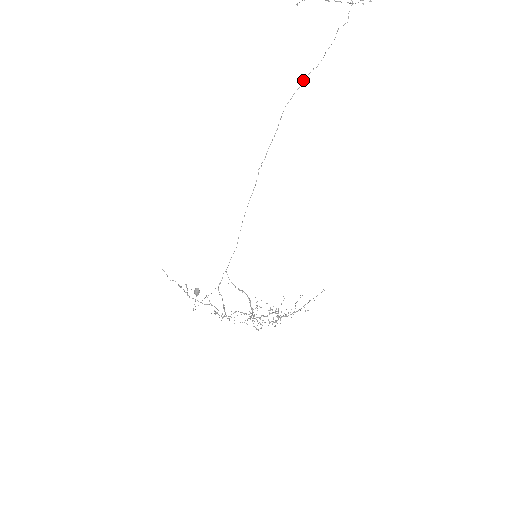
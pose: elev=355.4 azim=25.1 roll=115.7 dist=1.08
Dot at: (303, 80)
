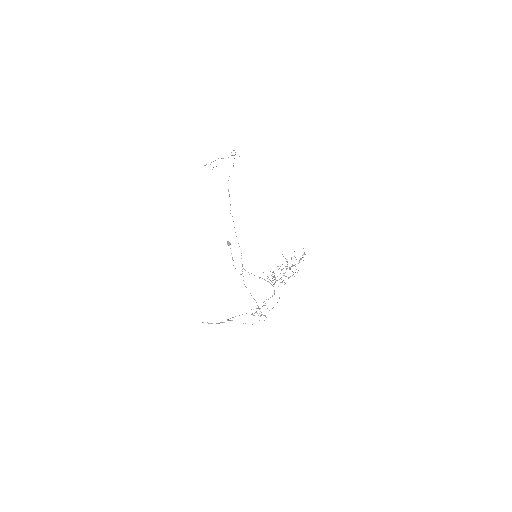
Dot at: occluded
